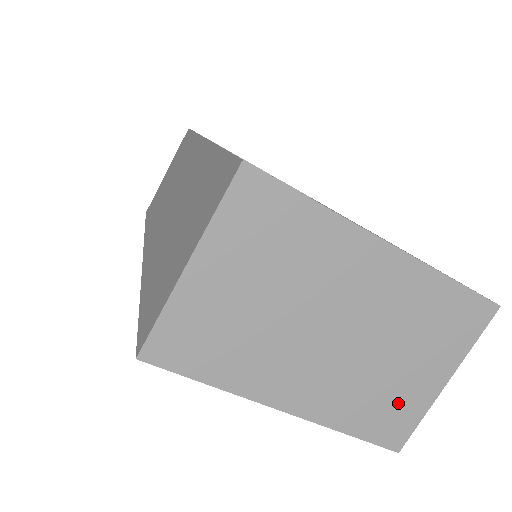
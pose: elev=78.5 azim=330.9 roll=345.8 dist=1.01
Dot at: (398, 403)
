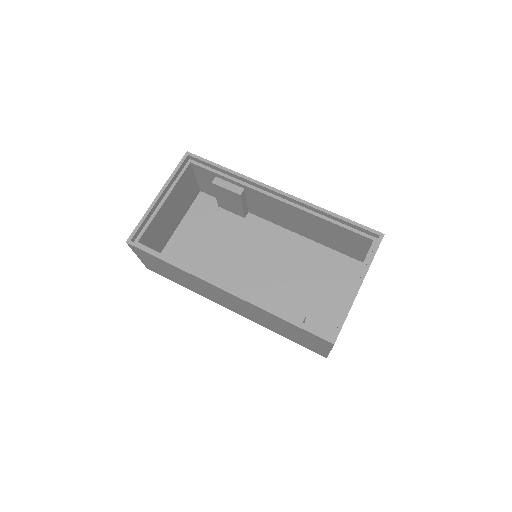
Dot at: occluded
